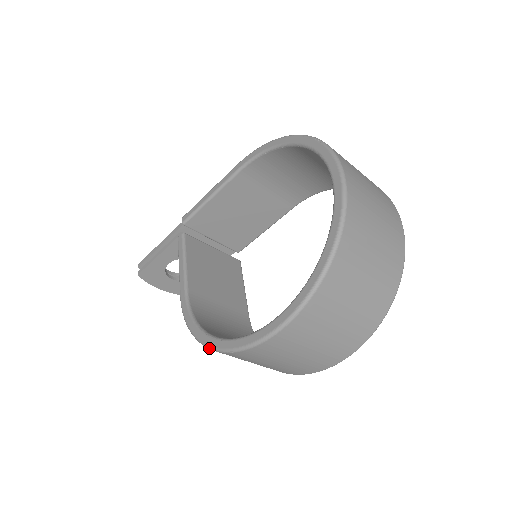
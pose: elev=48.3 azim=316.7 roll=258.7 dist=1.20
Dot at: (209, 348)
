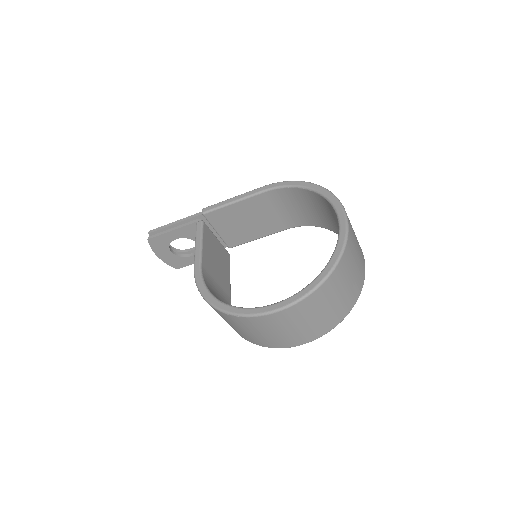
Dot at: (218, 310)
